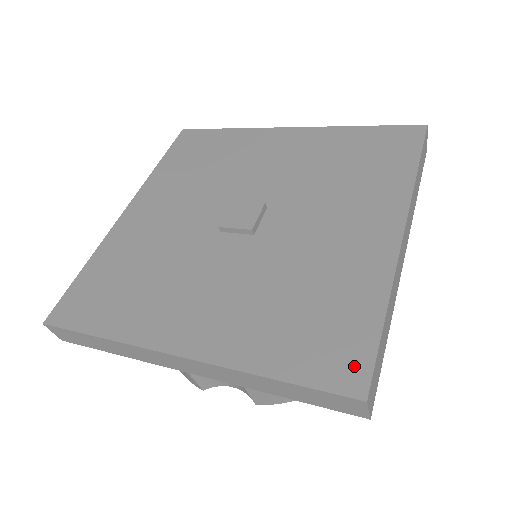
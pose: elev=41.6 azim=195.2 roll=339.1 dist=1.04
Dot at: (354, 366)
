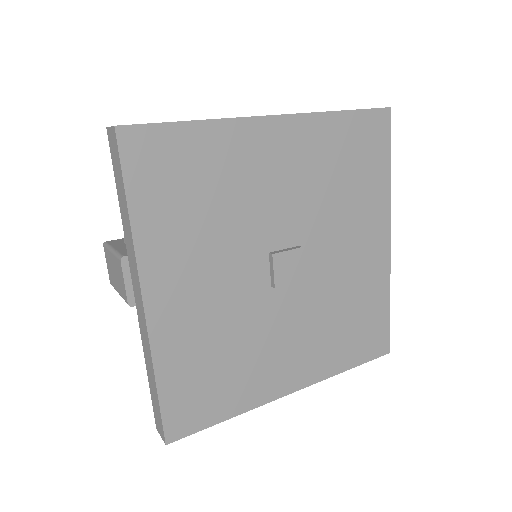
Dot at: (383, 340)
